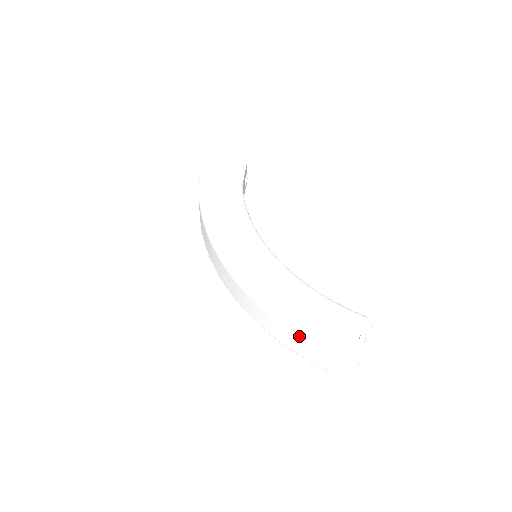
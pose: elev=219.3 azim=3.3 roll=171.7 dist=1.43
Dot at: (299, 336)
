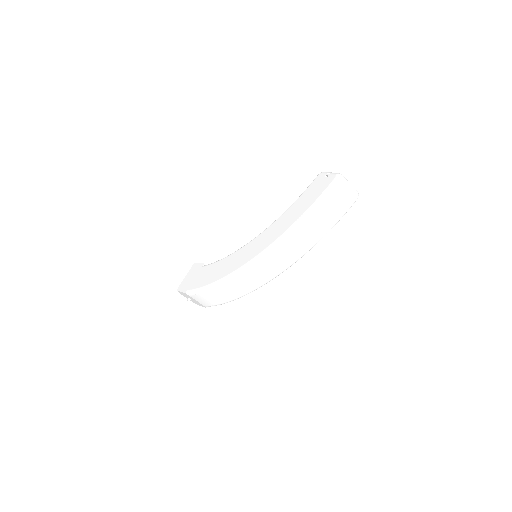
Dot at: (313, 213)
